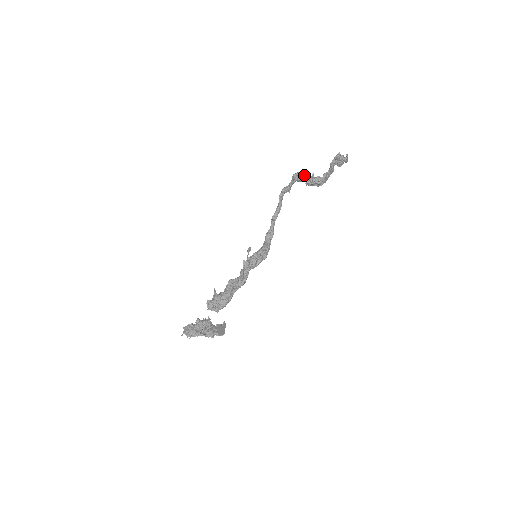
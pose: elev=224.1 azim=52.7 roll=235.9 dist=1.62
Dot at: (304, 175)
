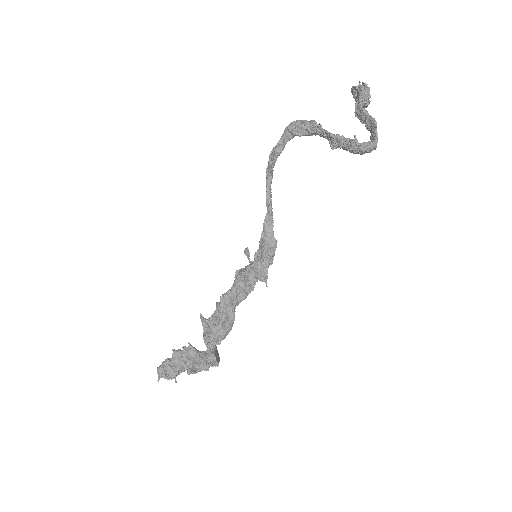
Dot at: (316, 128)
